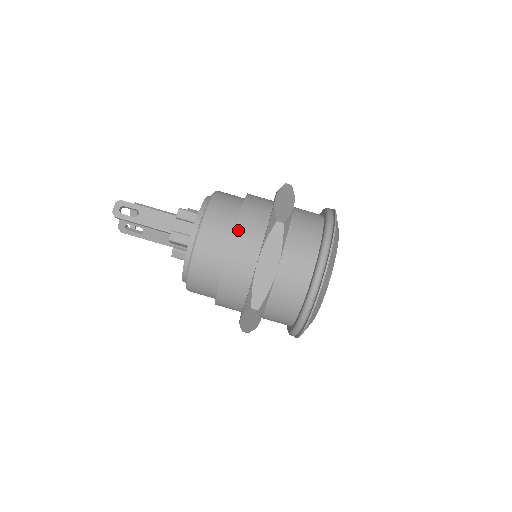
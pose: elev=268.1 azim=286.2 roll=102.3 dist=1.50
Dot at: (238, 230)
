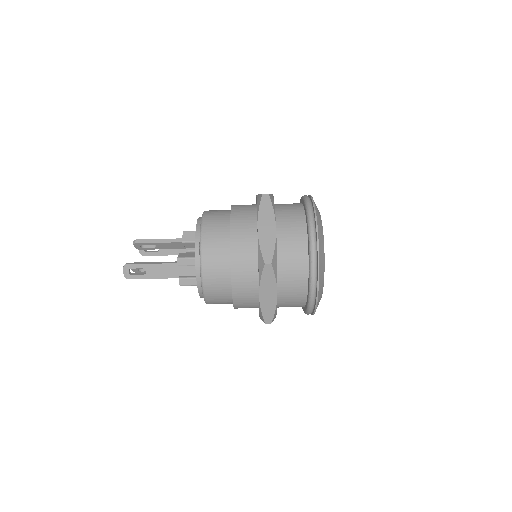
Dot at: (234, 270)
